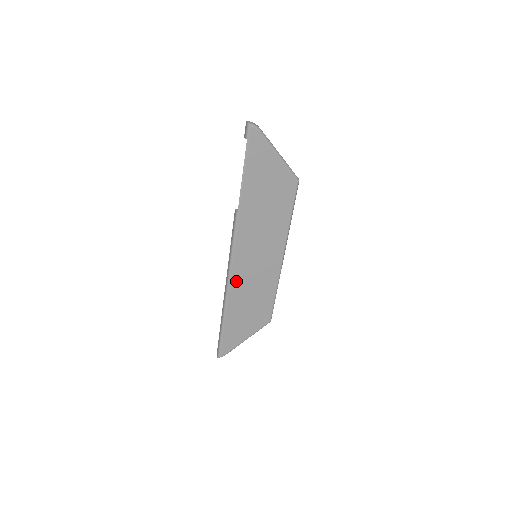
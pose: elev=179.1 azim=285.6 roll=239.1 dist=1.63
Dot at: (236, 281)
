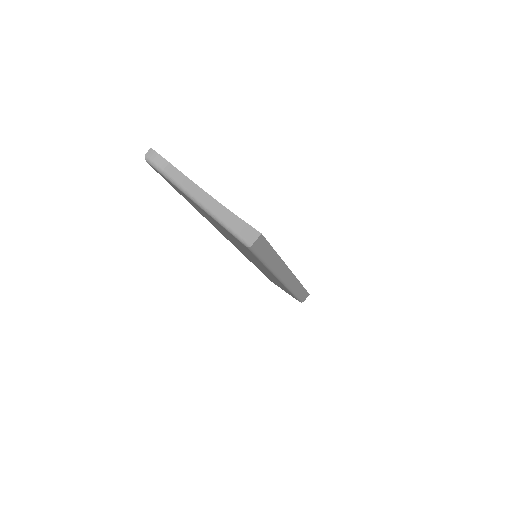
Dot at: occluded
